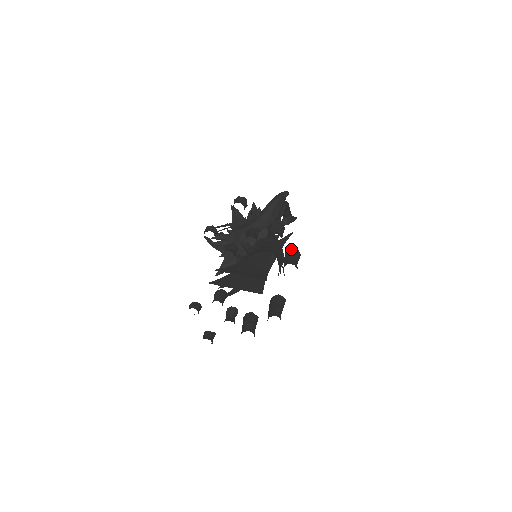
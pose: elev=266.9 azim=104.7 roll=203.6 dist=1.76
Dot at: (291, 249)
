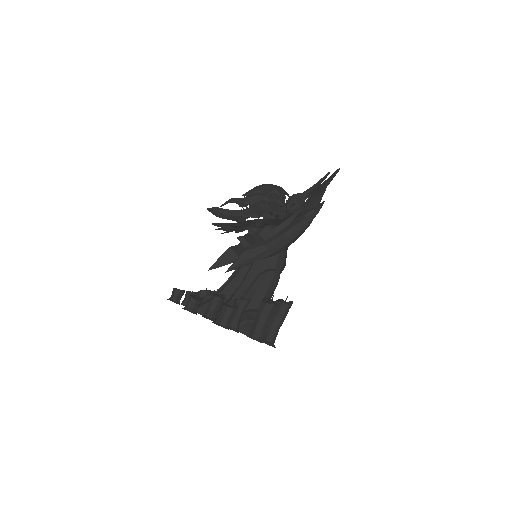
Dot at: (281, 309)
